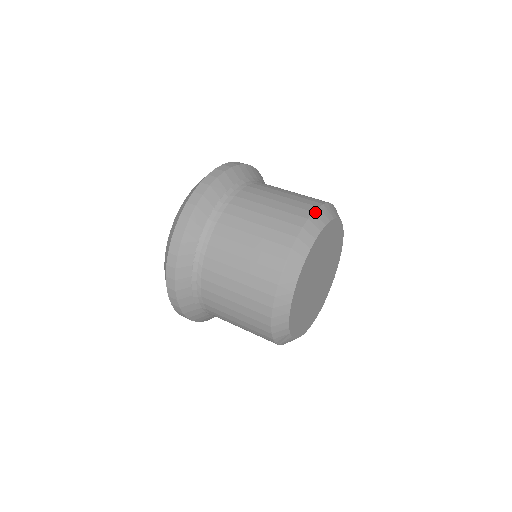
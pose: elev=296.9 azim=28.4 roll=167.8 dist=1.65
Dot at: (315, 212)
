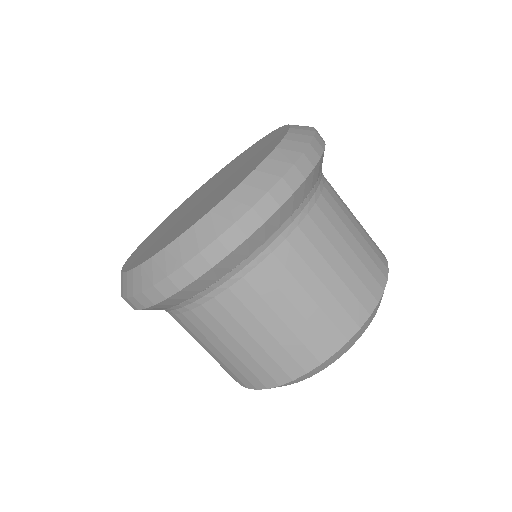
Dot at: (387, 279)
